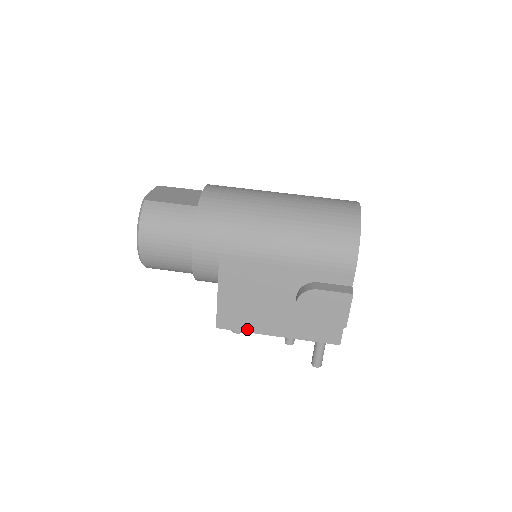
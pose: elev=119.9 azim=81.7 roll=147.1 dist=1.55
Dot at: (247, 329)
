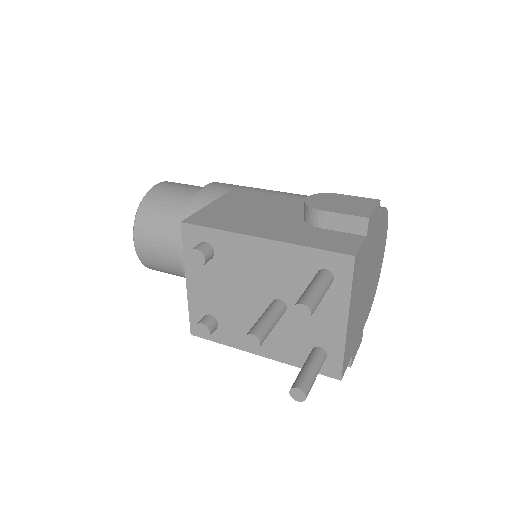
Dot at: (222, 228)
